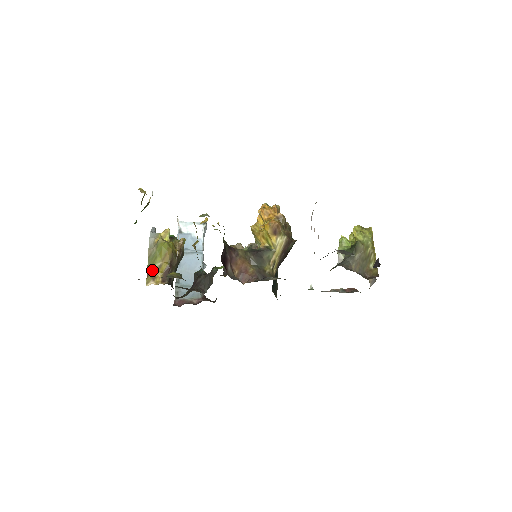
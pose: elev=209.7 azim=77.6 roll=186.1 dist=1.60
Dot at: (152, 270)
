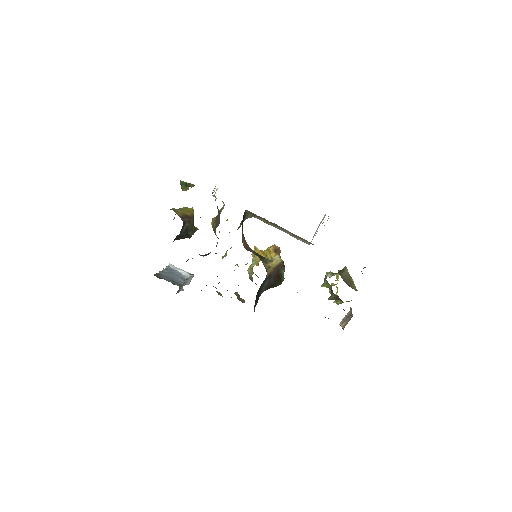
Dot at: (174, 210)
